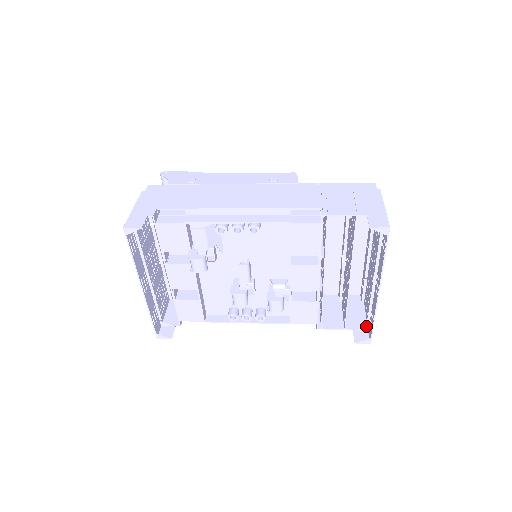
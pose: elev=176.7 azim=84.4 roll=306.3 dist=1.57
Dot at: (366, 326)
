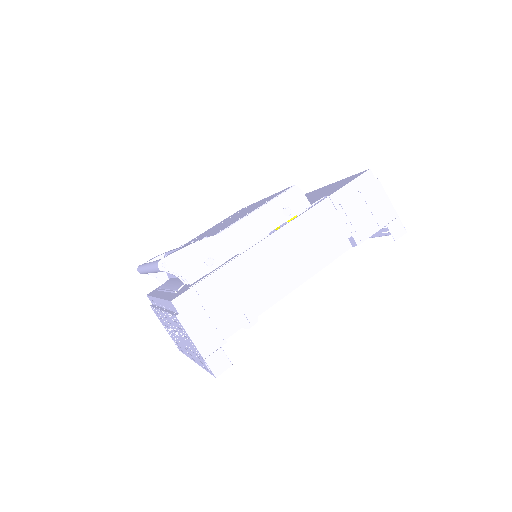
Dot at: occluded
